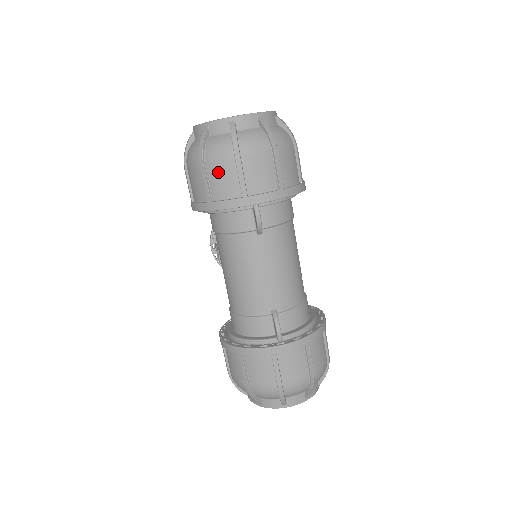
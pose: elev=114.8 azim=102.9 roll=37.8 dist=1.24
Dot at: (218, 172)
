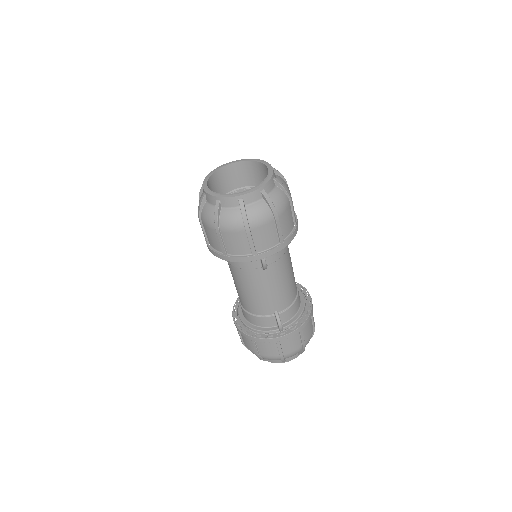
Dot at: (232, 238)
